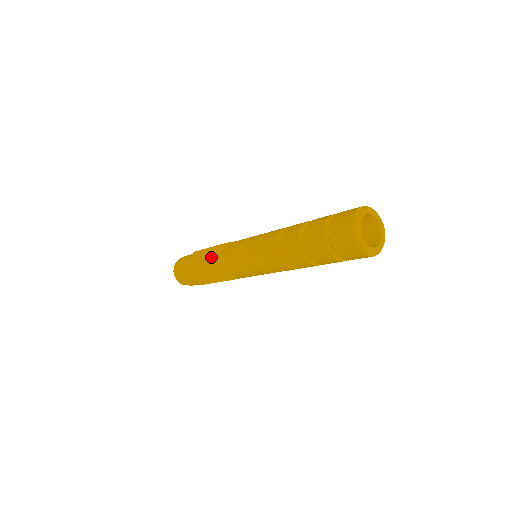
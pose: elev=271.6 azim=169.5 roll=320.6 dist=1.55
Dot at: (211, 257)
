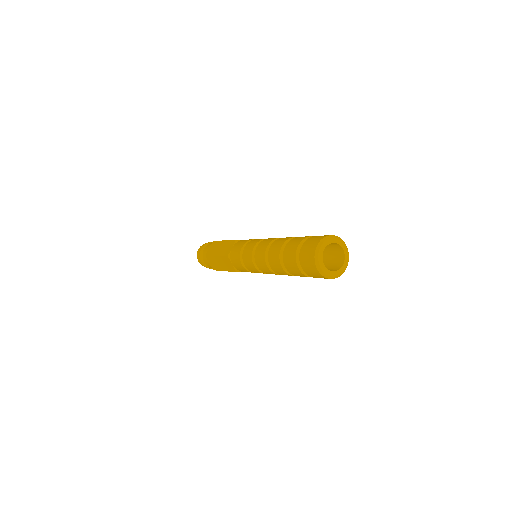
Dot at: occluded
